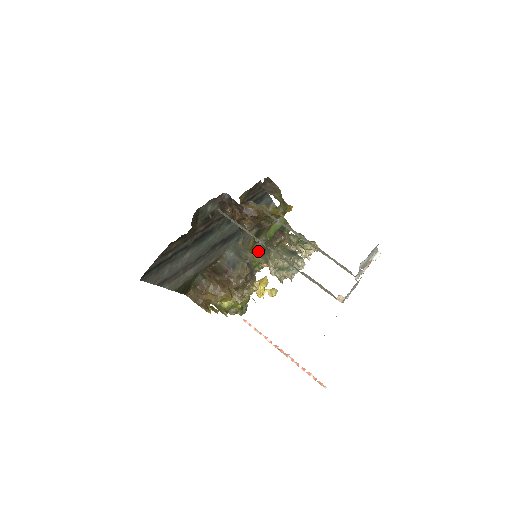
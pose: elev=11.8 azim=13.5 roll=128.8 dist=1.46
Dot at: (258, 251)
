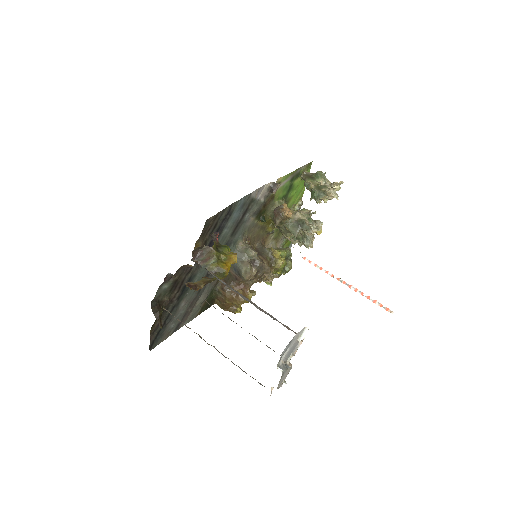
Dot at: (273, 221)
